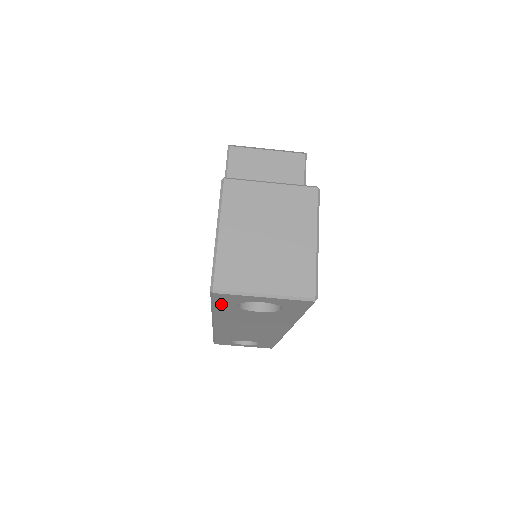
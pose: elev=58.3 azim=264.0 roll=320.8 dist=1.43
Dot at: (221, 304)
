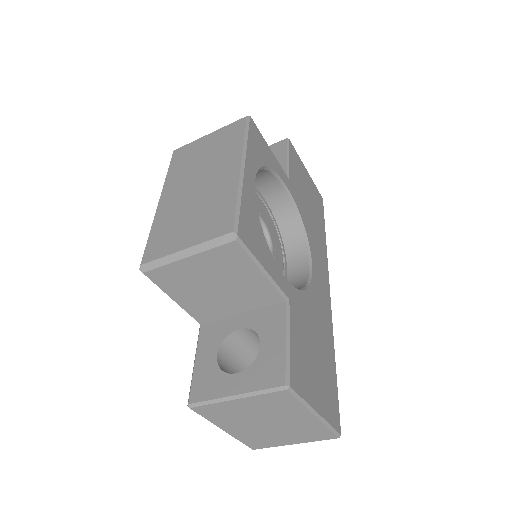
Dot at: occluded
